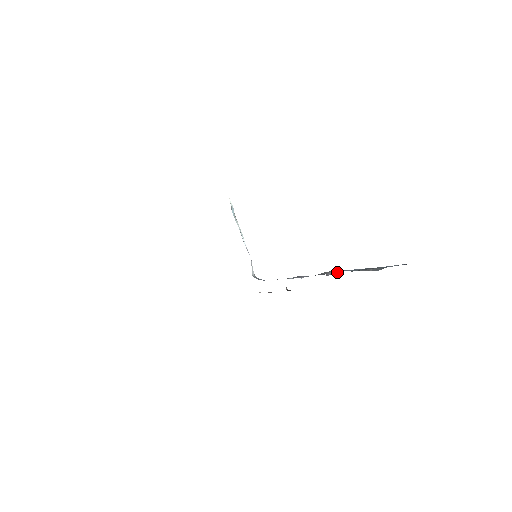
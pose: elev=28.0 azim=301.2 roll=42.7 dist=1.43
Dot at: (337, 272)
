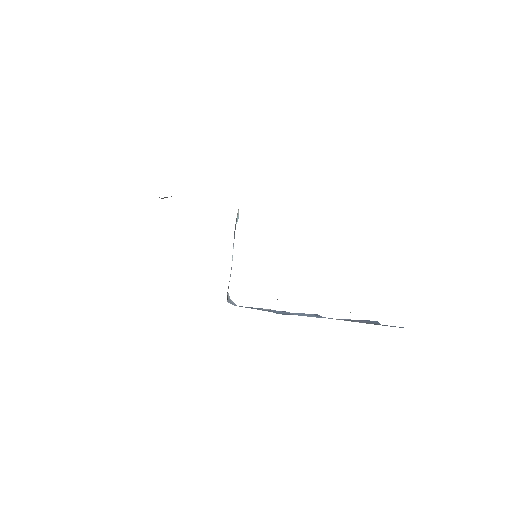
Dot at: occluded
